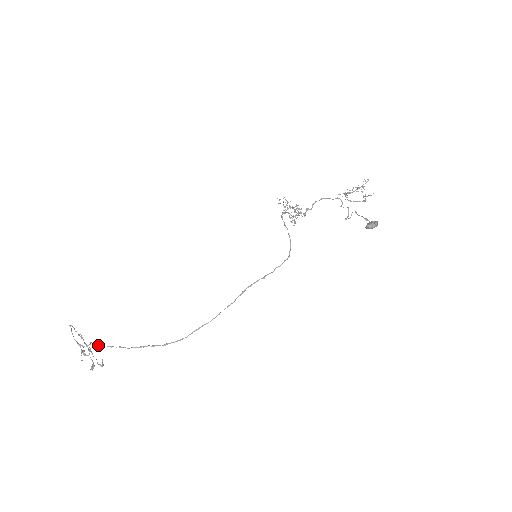
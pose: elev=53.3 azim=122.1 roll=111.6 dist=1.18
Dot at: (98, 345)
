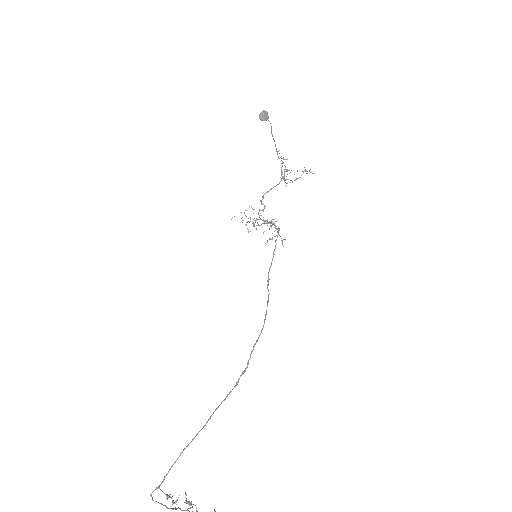
Dot at: (174, 462)
